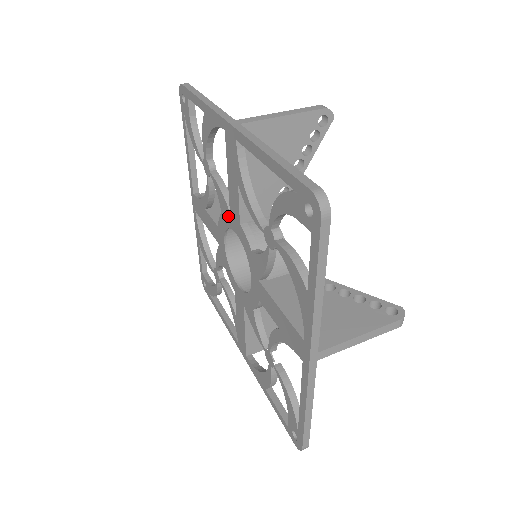
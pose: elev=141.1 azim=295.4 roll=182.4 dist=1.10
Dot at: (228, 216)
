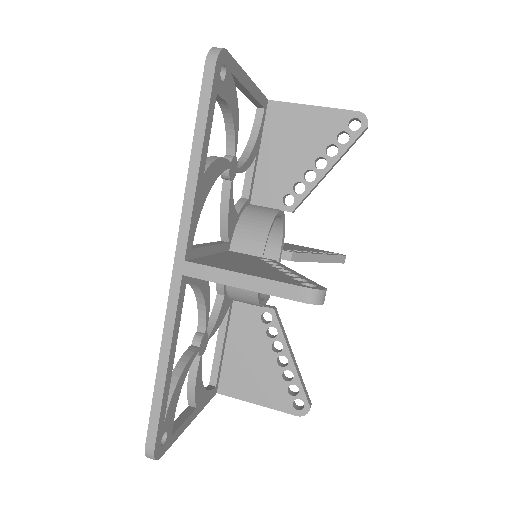
Dot at: occluded
